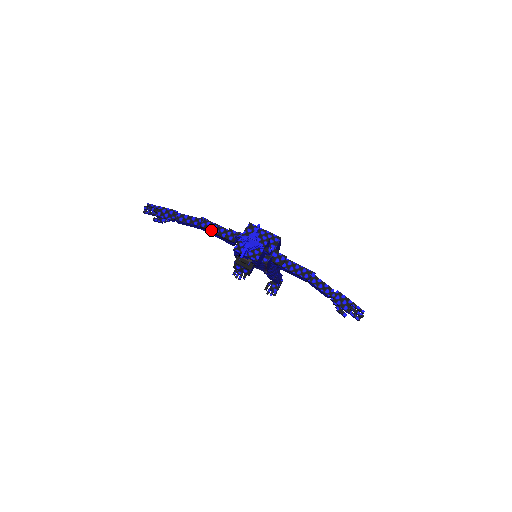
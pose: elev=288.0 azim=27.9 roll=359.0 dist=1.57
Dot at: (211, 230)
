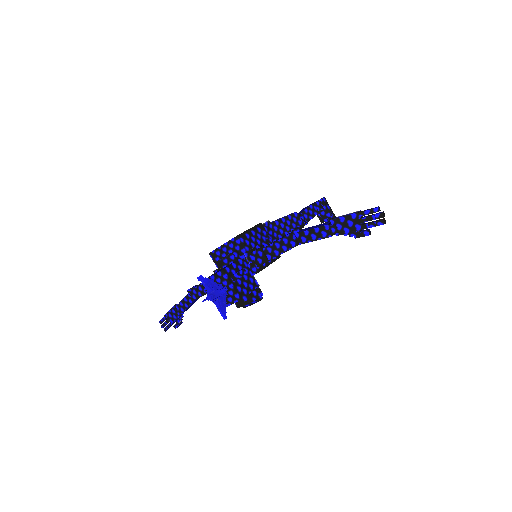
Dot at: (202, 295)
